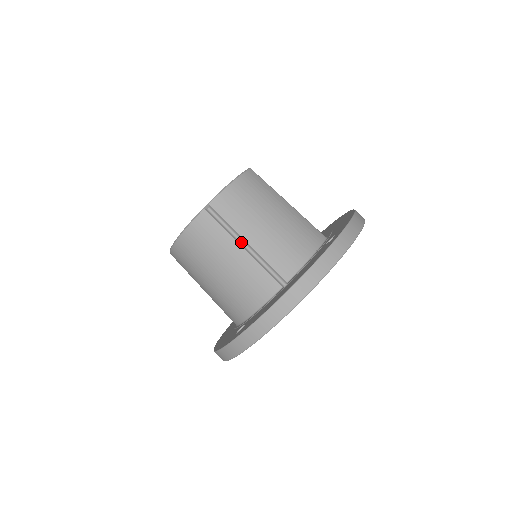
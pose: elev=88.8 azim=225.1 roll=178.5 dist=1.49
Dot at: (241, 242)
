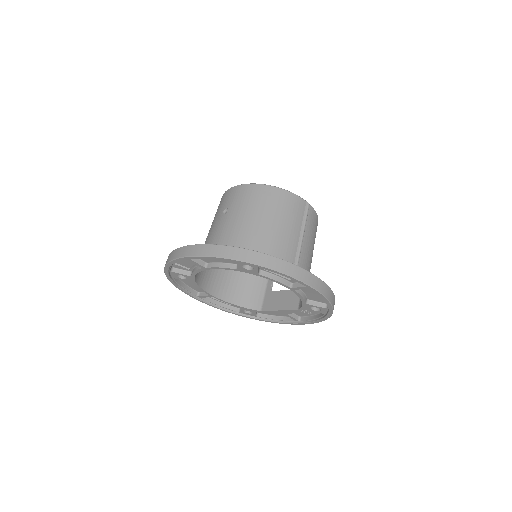
Dot at: (303, 235)
